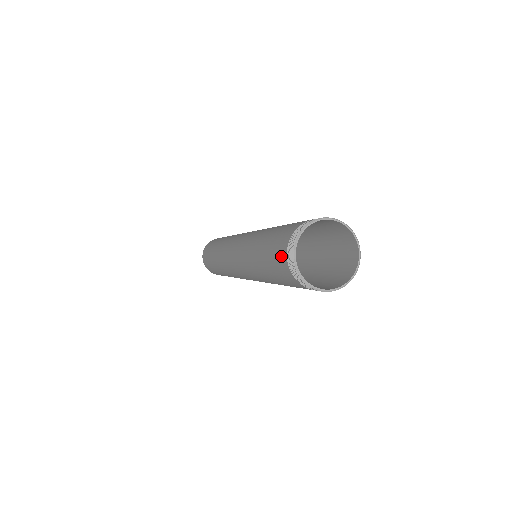
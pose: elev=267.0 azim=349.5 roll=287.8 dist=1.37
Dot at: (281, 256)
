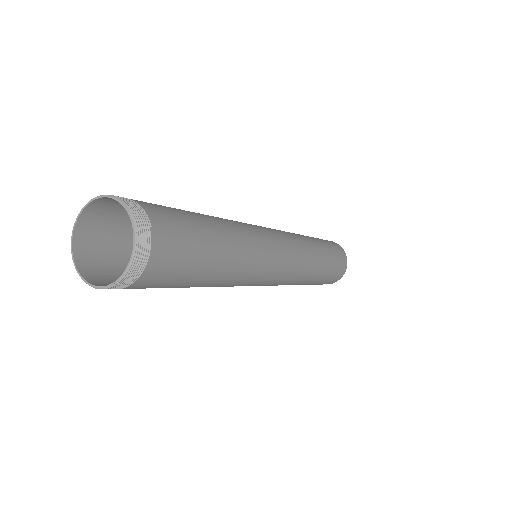
Dot at: (103, 234)
